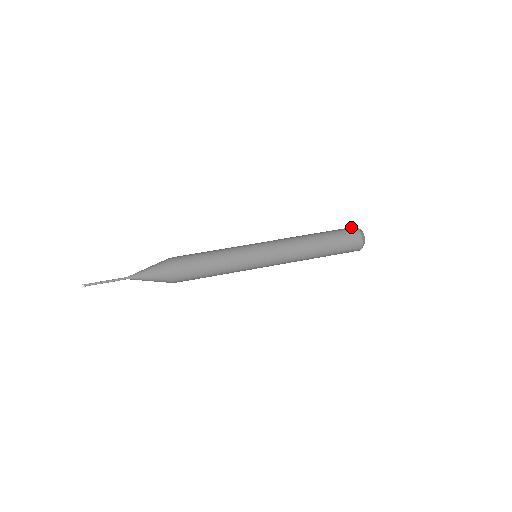
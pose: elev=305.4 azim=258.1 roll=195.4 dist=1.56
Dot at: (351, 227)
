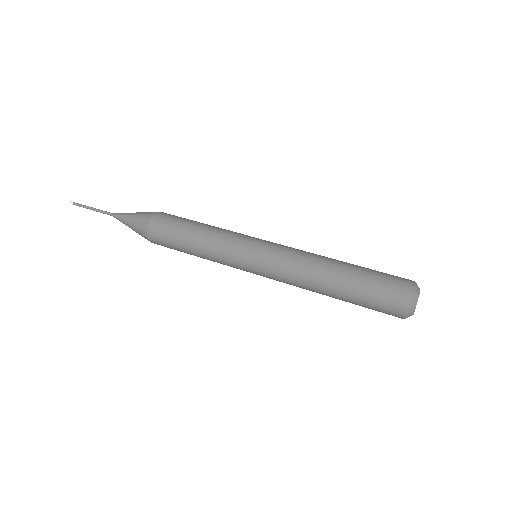
Dot at: (404, 284)
